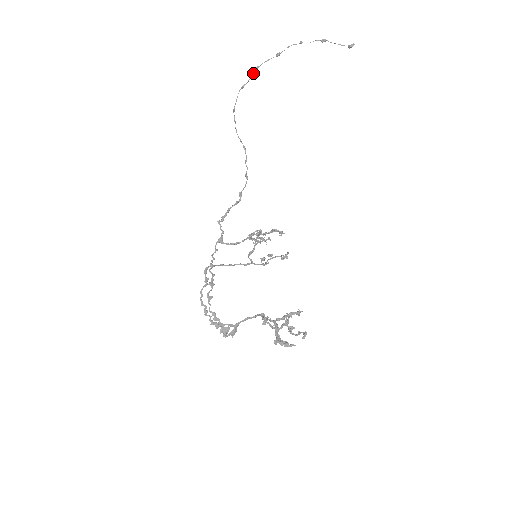
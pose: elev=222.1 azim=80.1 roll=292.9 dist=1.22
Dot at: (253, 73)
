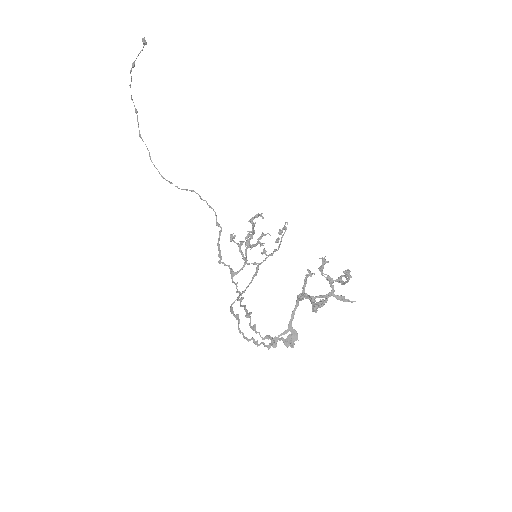
Dot at: occluded
